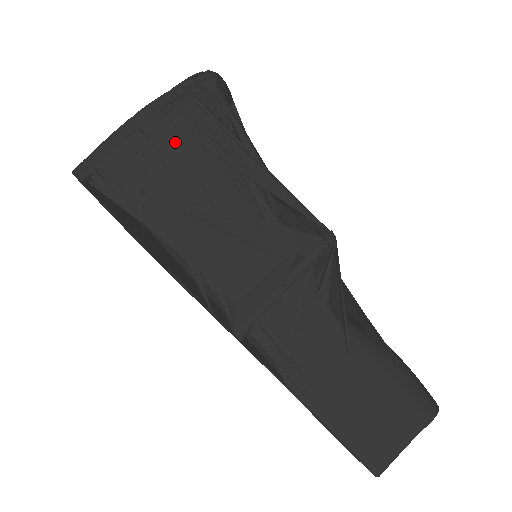
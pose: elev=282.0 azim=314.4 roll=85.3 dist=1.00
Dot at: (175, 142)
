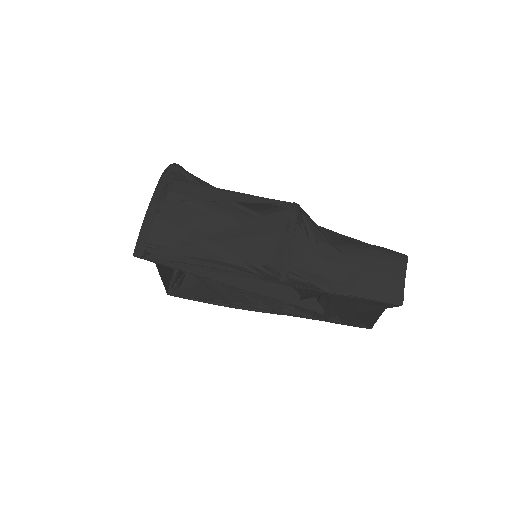
Dot at: (181, 207)
